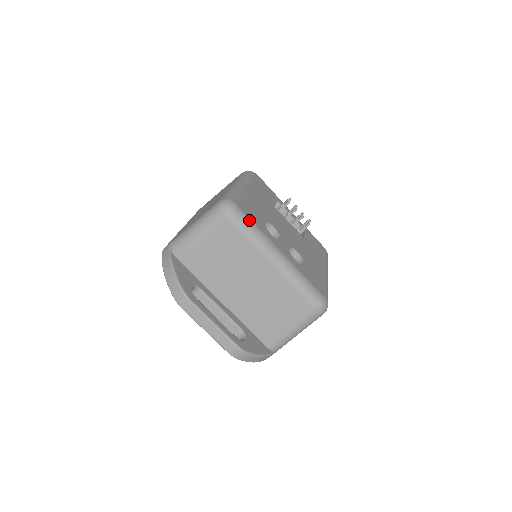
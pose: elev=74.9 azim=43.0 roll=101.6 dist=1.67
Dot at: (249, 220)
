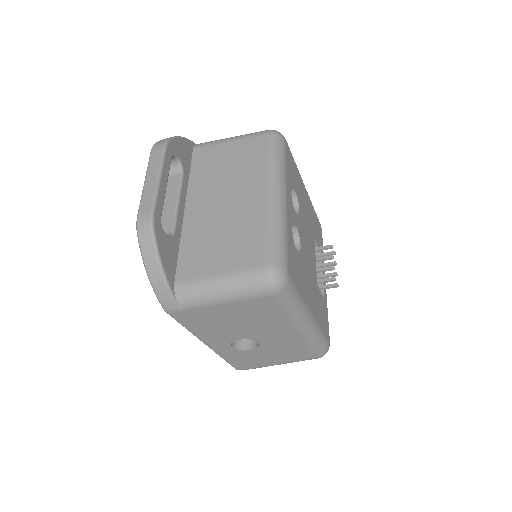
Dot at: (284, 154)
